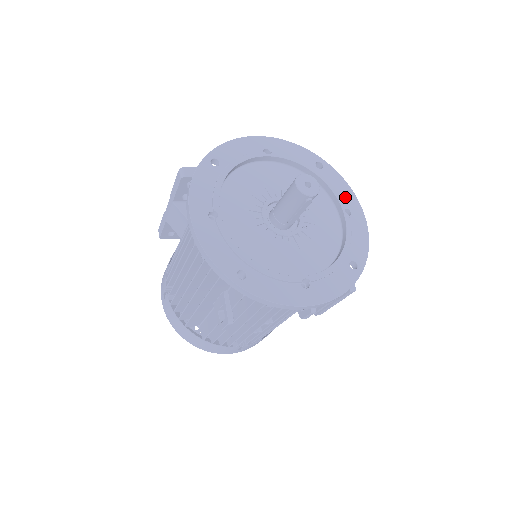
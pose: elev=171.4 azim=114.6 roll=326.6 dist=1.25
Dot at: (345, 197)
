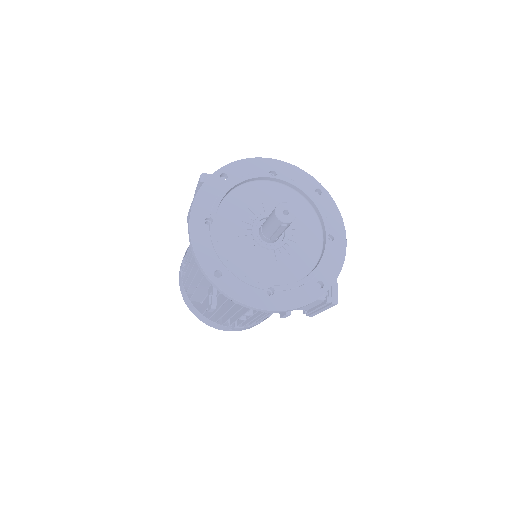
Dot at: (333, 224)
